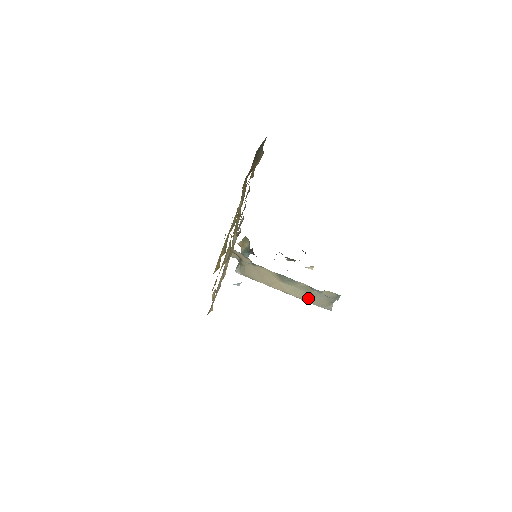
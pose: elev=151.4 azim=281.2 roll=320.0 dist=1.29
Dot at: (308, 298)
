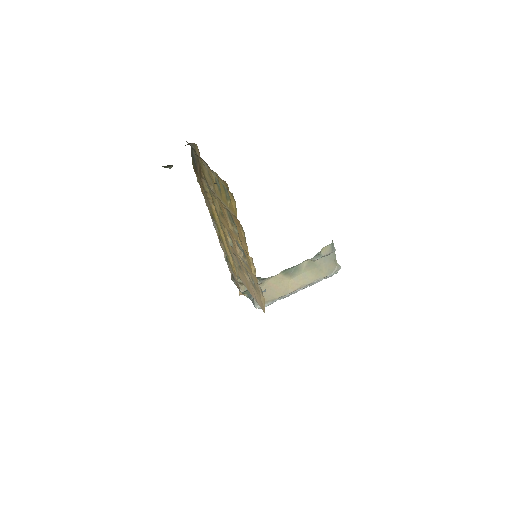
Dot at: (319, 274)
